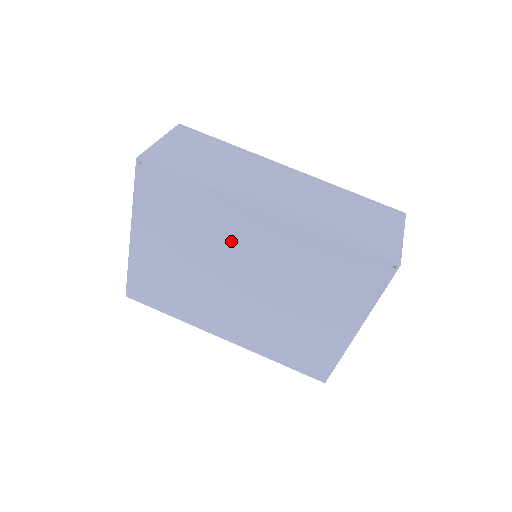
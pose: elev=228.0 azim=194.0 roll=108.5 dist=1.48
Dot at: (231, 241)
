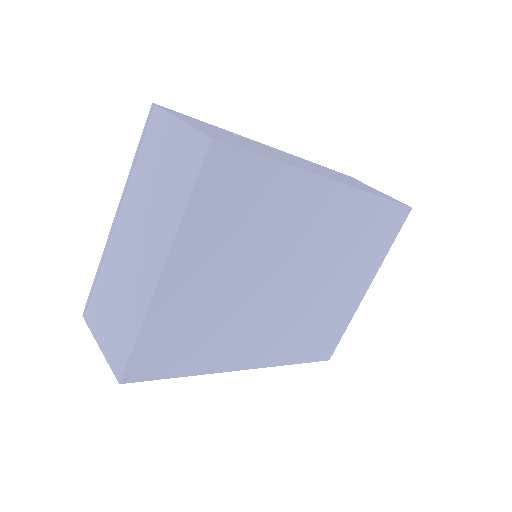
Dot at: (294, 231)
